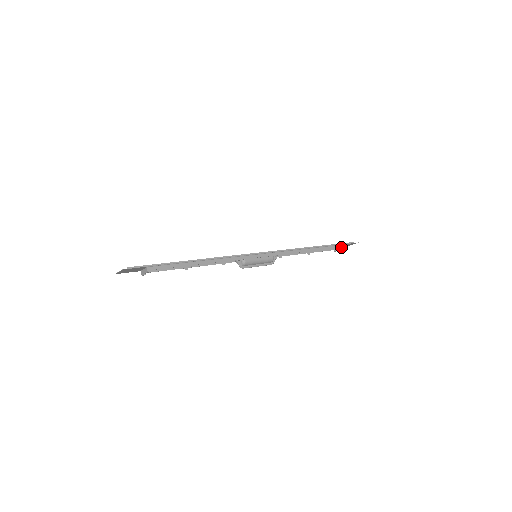
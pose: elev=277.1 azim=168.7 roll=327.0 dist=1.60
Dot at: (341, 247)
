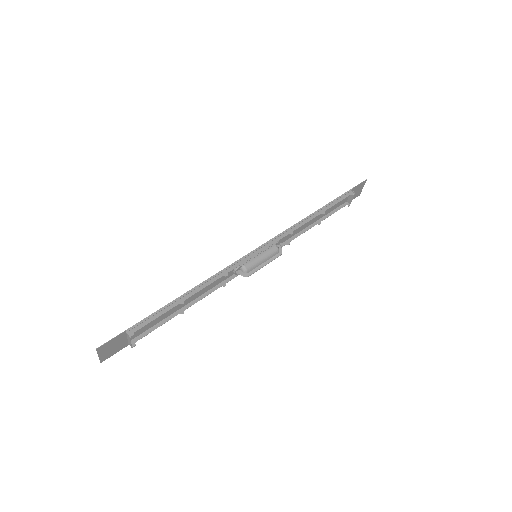
Dot at: (349, 195)
